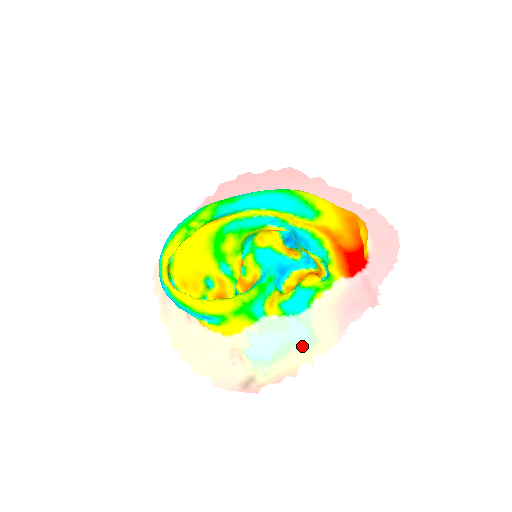
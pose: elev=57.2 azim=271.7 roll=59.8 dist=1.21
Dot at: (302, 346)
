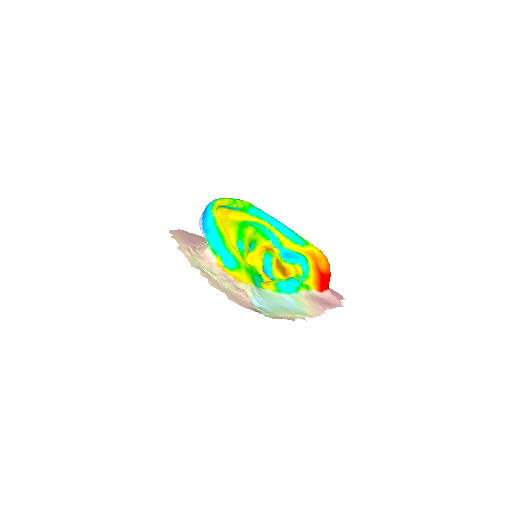
Dot at: (293, 311)
